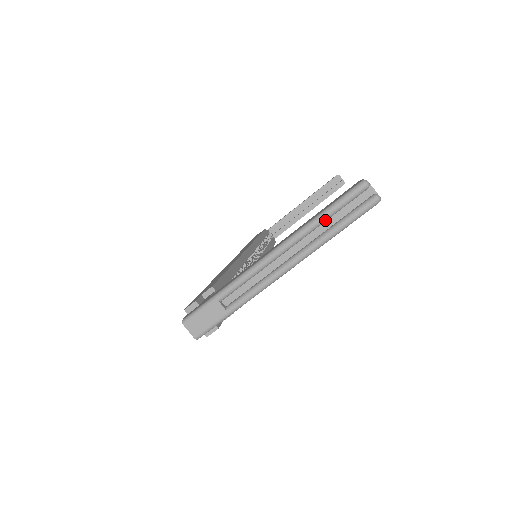
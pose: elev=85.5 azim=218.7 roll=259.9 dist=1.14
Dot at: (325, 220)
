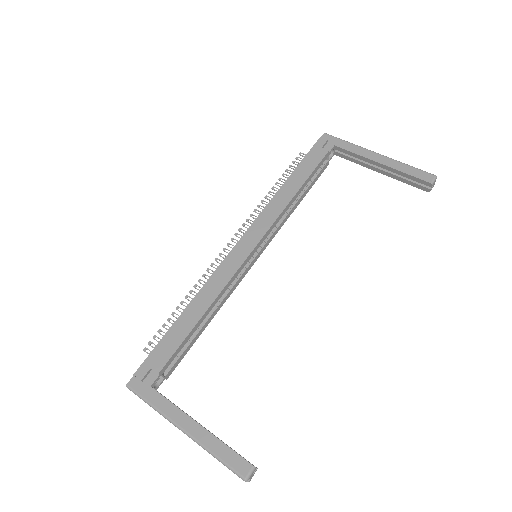
Dot at: (217, 458)
